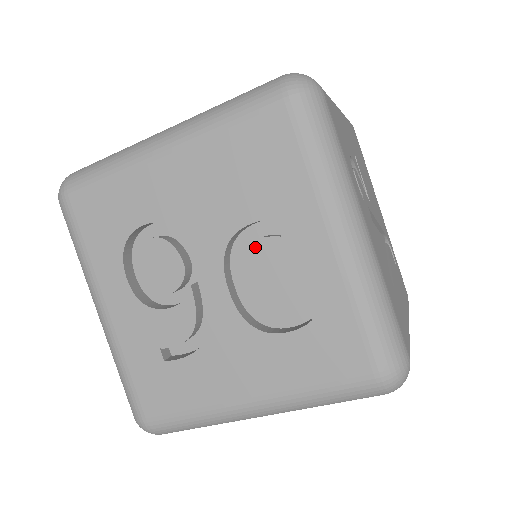
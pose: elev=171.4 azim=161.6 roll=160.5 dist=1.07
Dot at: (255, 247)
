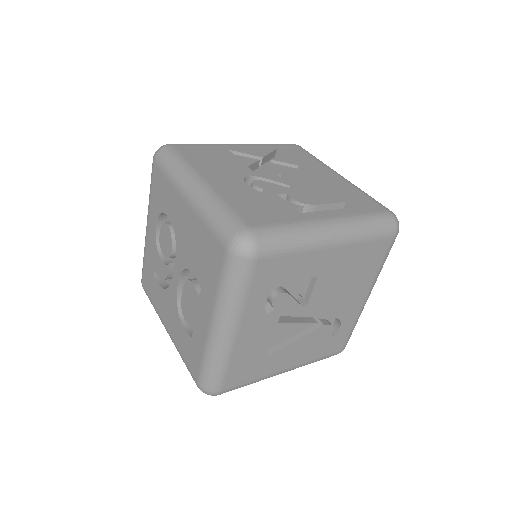
Dot at: (191, 285)
